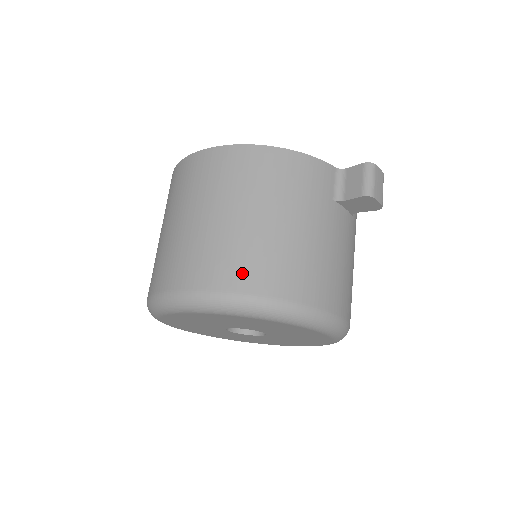
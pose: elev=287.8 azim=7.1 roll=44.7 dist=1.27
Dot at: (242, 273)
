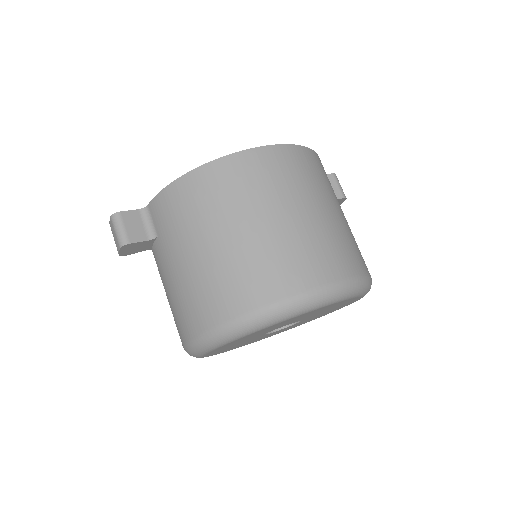
Dot at: (358, 258)
